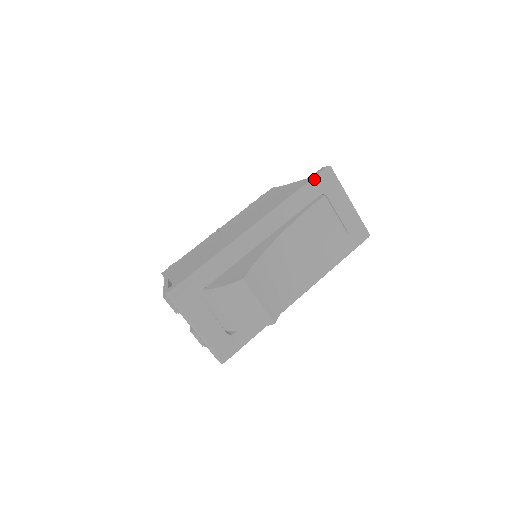
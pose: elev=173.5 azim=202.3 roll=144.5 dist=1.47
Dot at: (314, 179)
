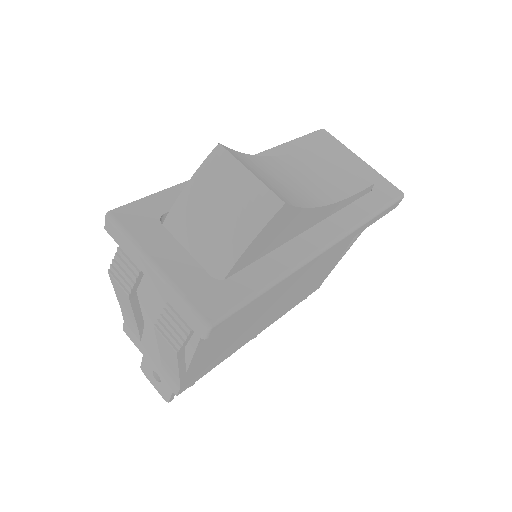
Dot at: occluded
